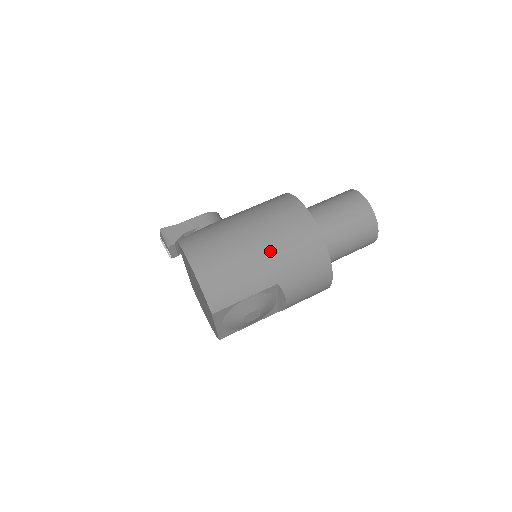
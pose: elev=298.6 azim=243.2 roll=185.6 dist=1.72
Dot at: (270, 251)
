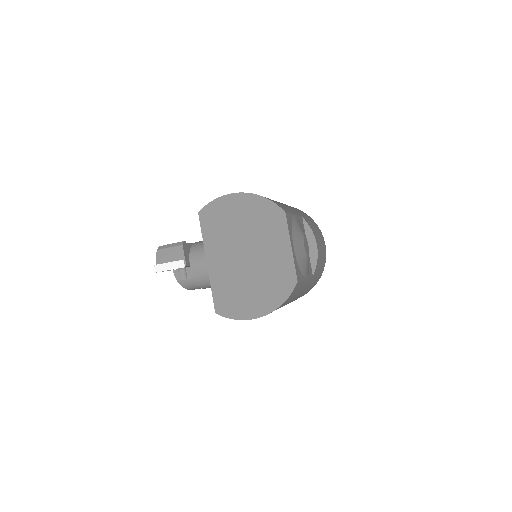
Dot at: occluded
